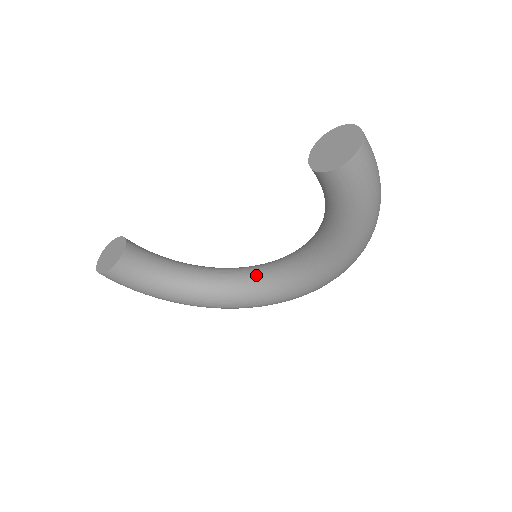
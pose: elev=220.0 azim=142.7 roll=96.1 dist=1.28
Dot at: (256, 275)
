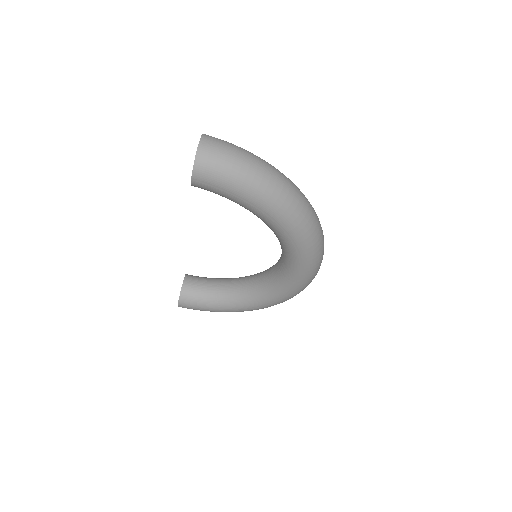
Dot at: (273, 270)
